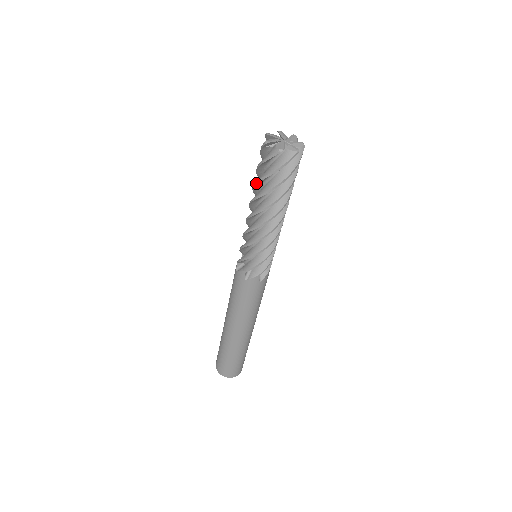
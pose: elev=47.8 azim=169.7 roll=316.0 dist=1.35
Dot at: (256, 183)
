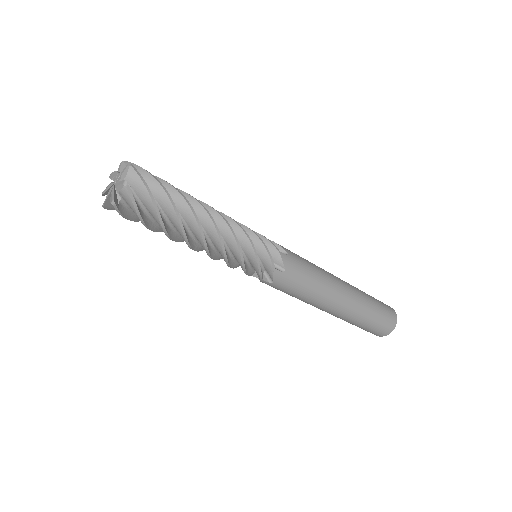
Dot at: occluded
